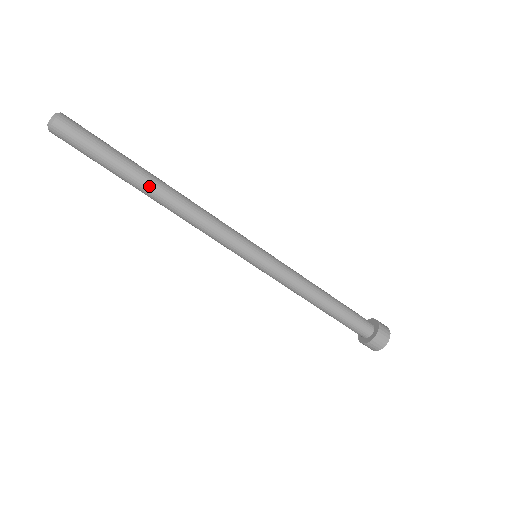
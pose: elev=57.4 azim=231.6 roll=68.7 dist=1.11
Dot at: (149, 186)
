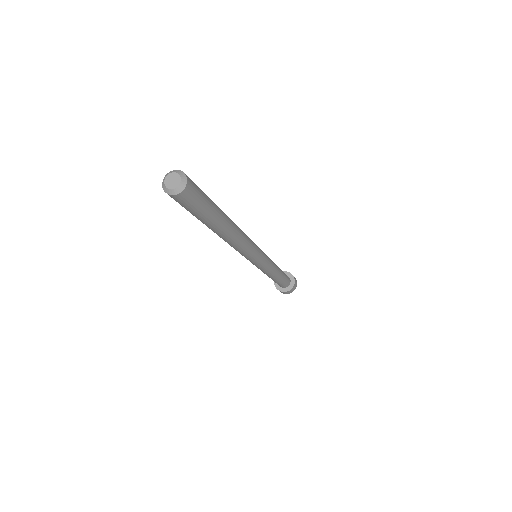
Dot at: (227, 228)
